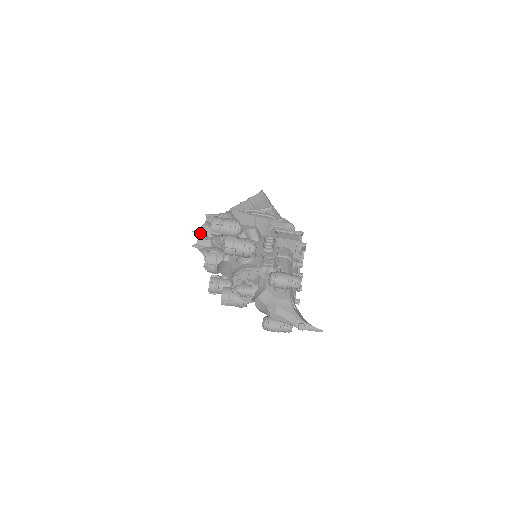
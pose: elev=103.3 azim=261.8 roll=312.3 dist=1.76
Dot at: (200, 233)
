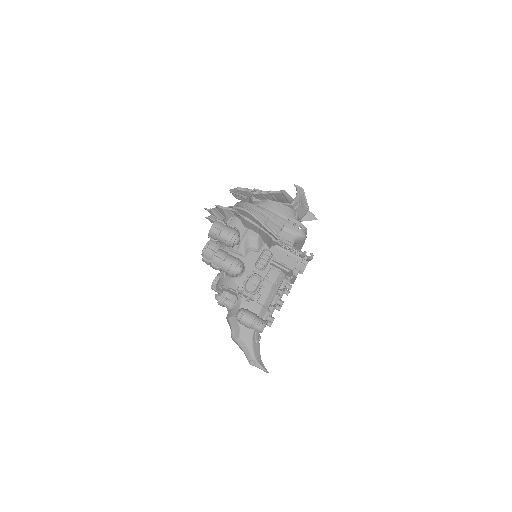
Dot at: (212, 213)
